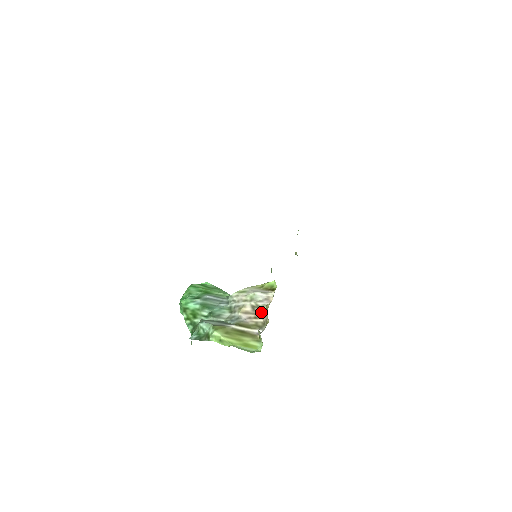
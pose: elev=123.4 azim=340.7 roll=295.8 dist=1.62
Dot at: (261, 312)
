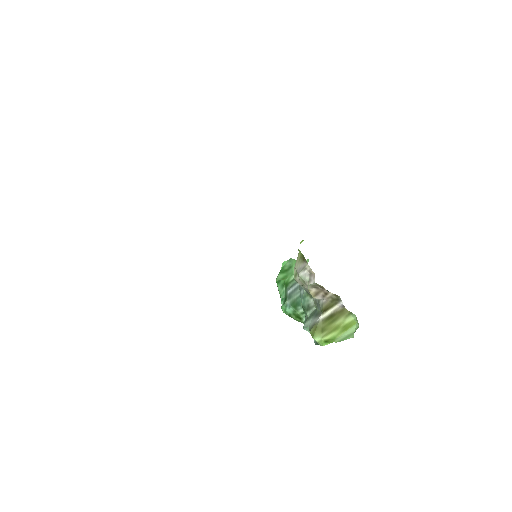
Dot at: (322, 288)
